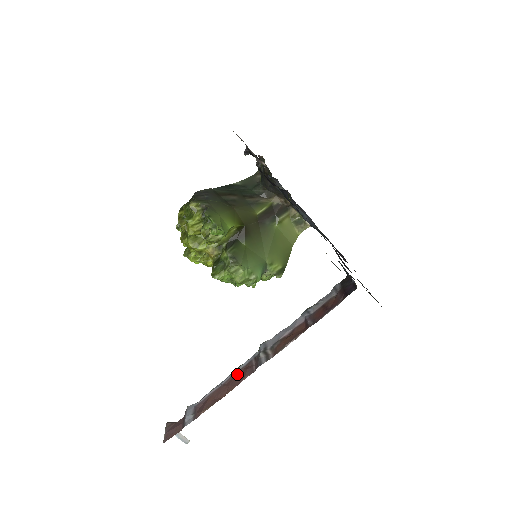
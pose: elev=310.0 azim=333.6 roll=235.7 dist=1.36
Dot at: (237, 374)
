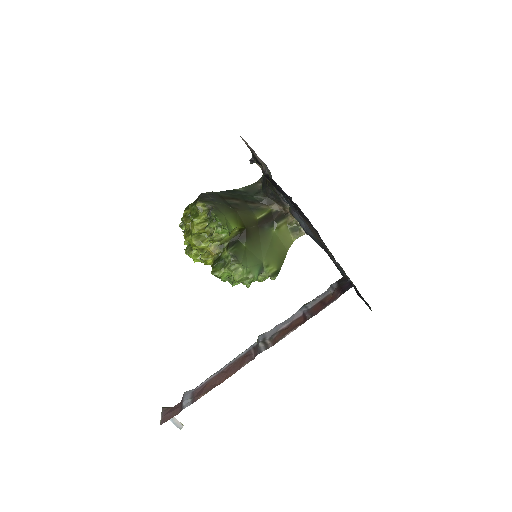
Dot at: (236, 362)
